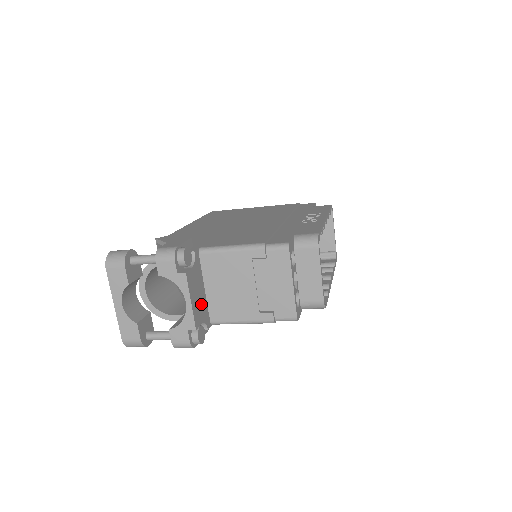
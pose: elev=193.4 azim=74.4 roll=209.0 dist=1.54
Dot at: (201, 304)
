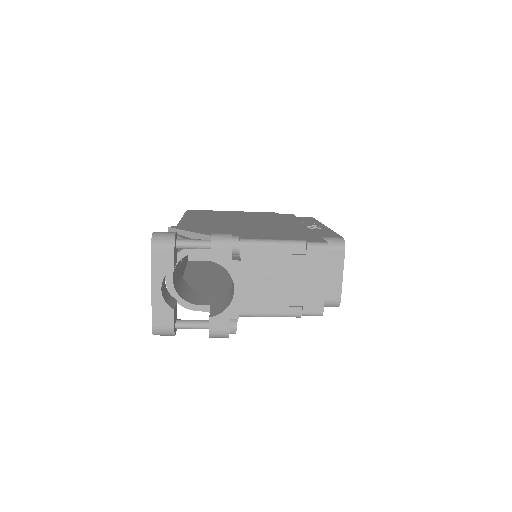
Dot at: occluded
